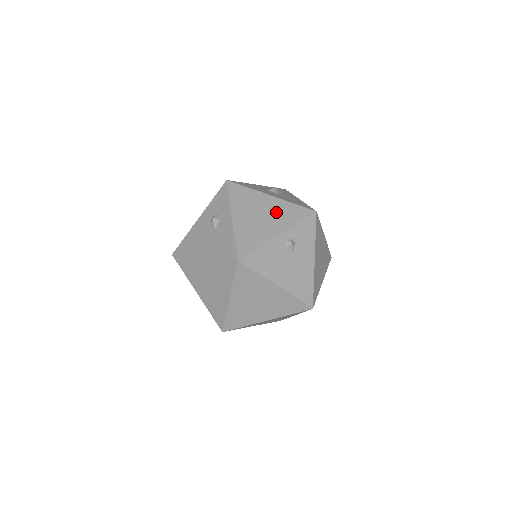
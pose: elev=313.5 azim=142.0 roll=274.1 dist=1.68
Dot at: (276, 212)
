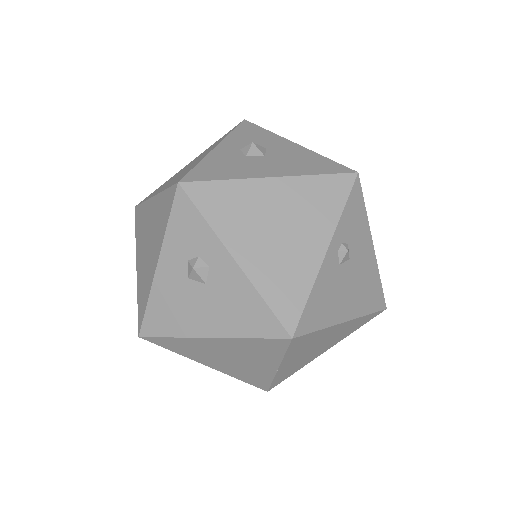
Dot at: (298, 208)
